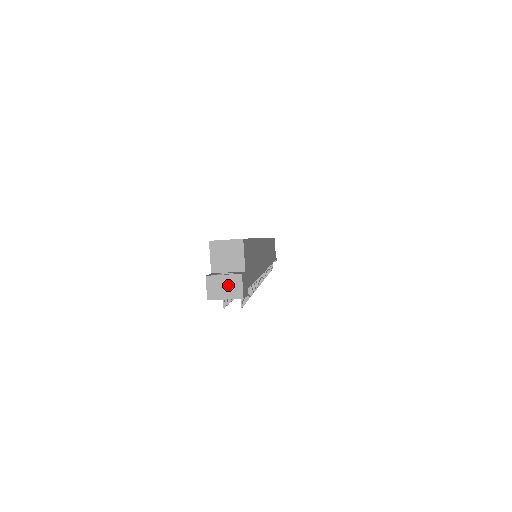
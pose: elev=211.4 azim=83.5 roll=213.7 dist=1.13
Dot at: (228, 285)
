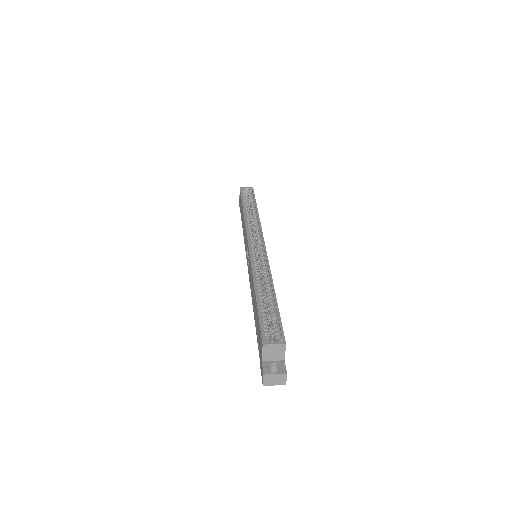
Dot at: (277, 379)
